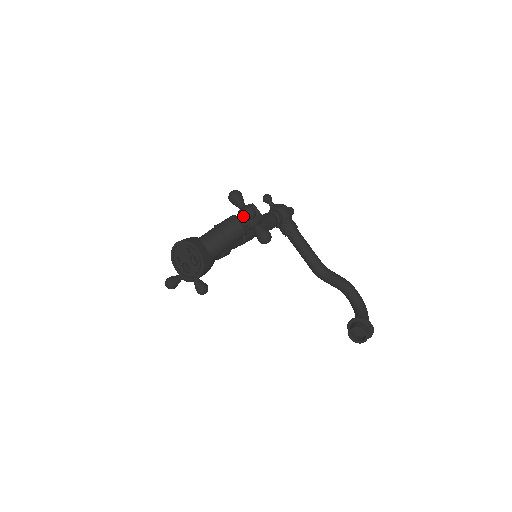
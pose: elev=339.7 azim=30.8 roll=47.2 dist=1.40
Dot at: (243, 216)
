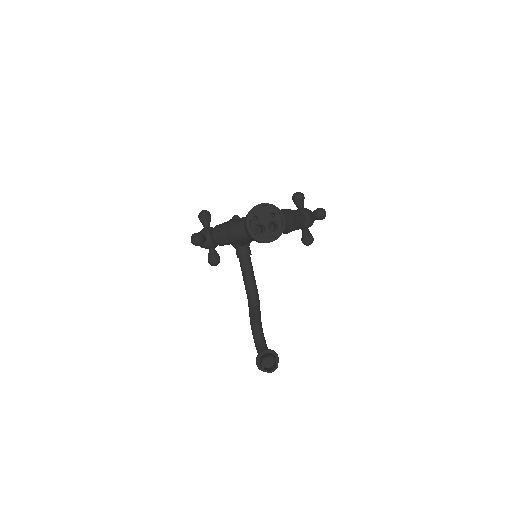
Dot at: (320, 213)
